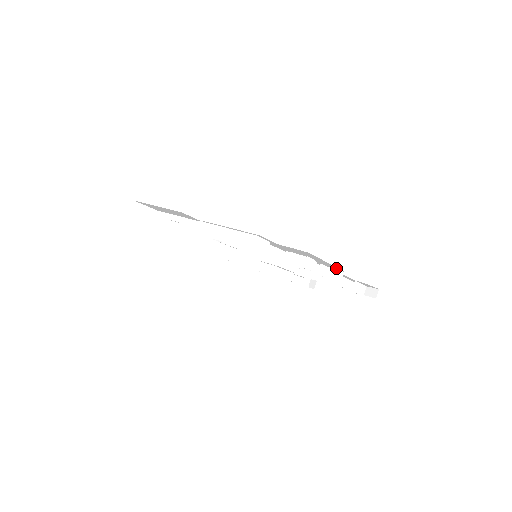
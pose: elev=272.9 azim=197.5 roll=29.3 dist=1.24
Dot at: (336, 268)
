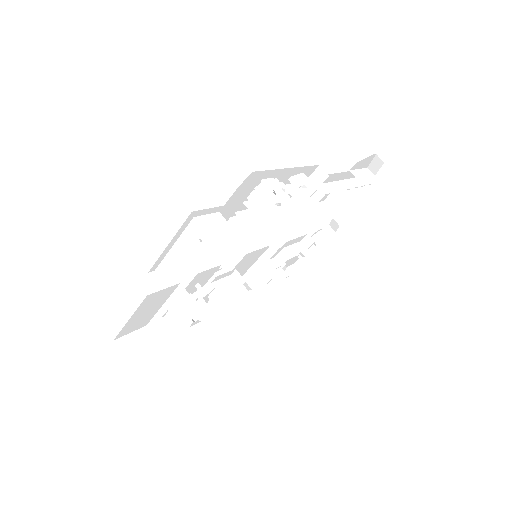
Dot at: (307, 169)
